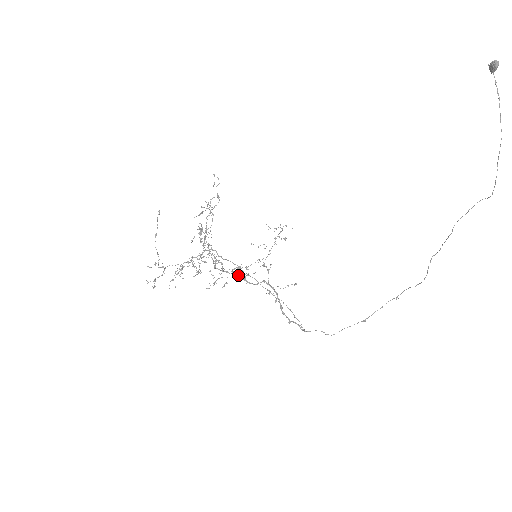
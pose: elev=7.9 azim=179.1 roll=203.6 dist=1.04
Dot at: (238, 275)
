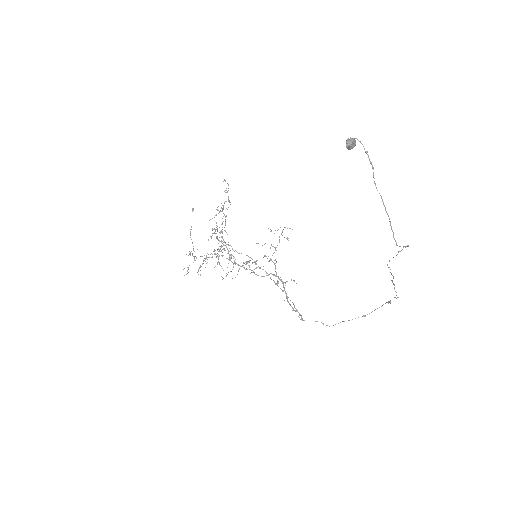
Dot at: (247, 269)
